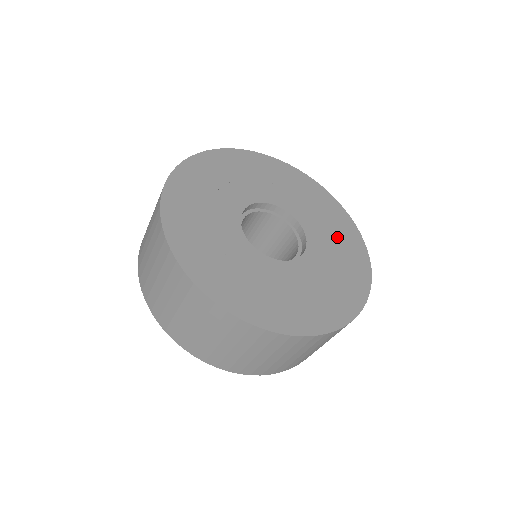
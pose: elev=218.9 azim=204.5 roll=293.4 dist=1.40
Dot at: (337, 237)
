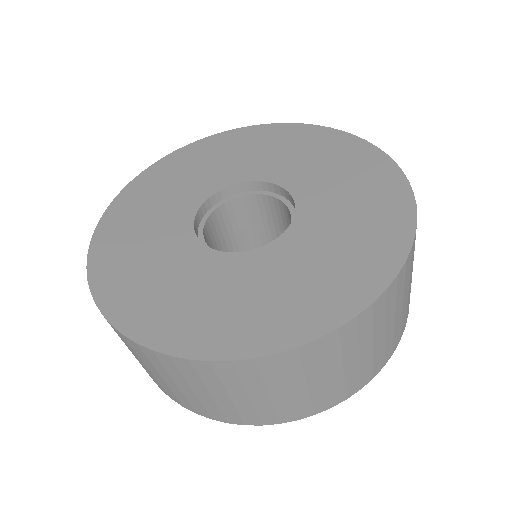
Dot at: (346, 177)
